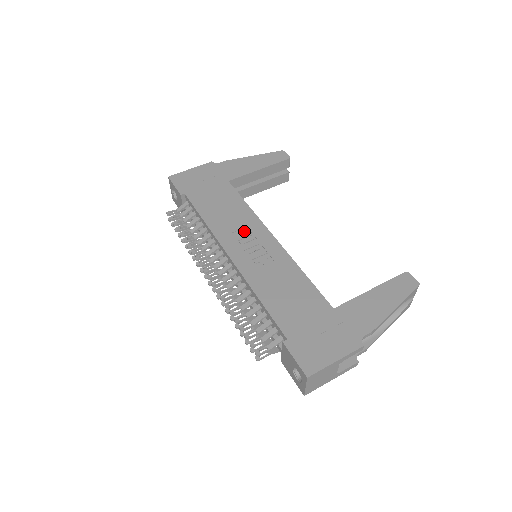
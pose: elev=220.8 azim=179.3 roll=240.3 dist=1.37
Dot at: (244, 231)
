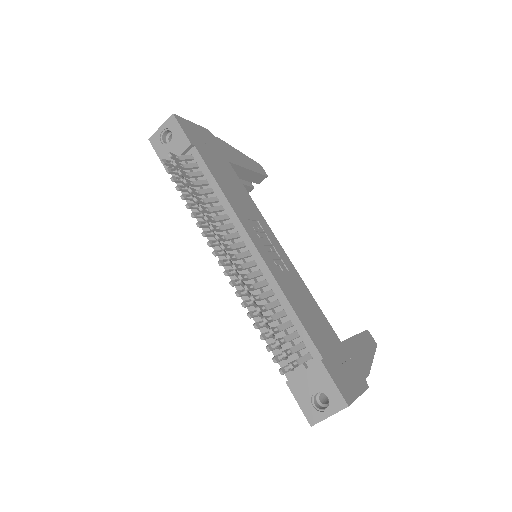
Dot at: (257, 224)
